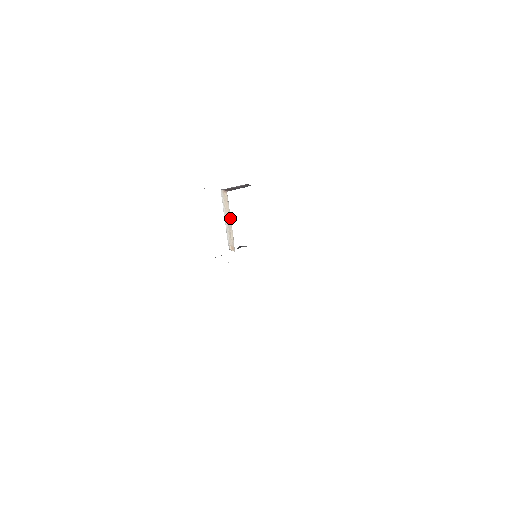
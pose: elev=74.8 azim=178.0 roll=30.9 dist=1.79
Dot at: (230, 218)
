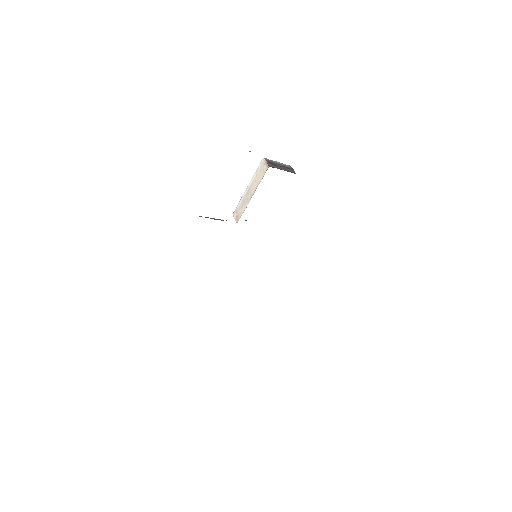
Dot at: (254, 192)
